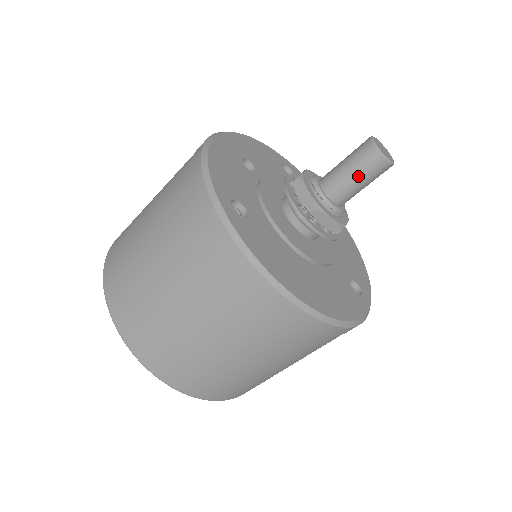
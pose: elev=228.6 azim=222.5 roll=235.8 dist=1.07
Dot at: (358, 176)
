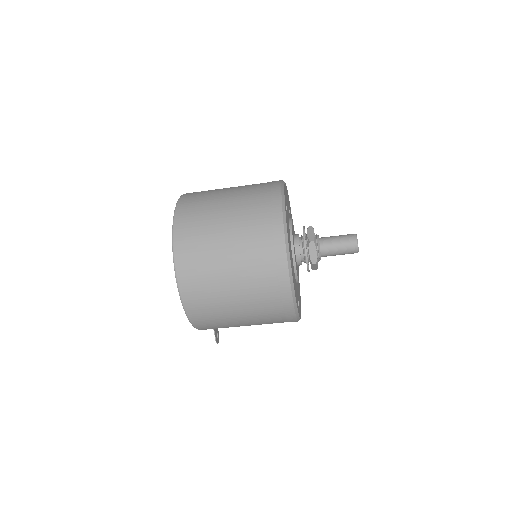
Dot at: (340, 244)
